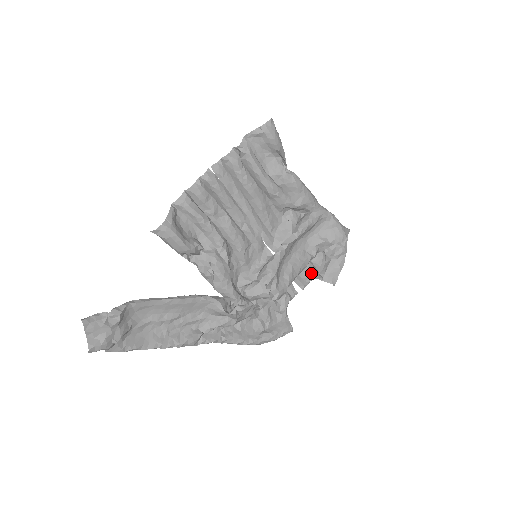
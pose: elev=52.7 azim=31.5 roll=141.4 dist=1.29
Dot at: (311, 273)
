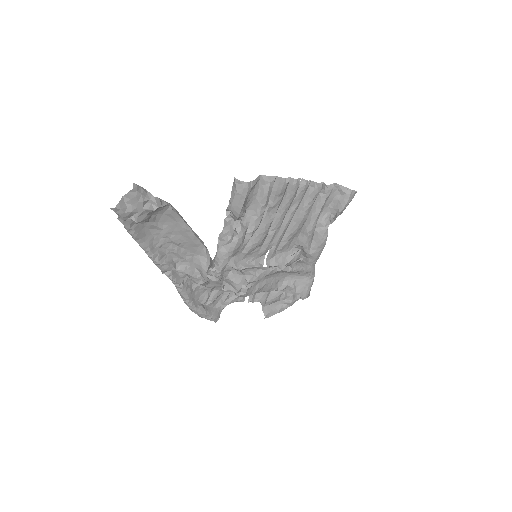
Dot at: (264, 298)
